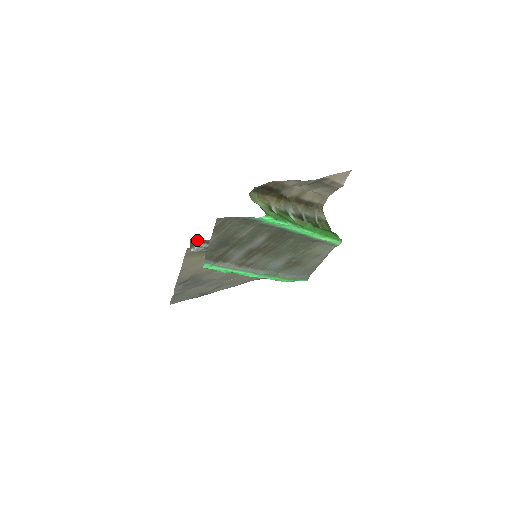
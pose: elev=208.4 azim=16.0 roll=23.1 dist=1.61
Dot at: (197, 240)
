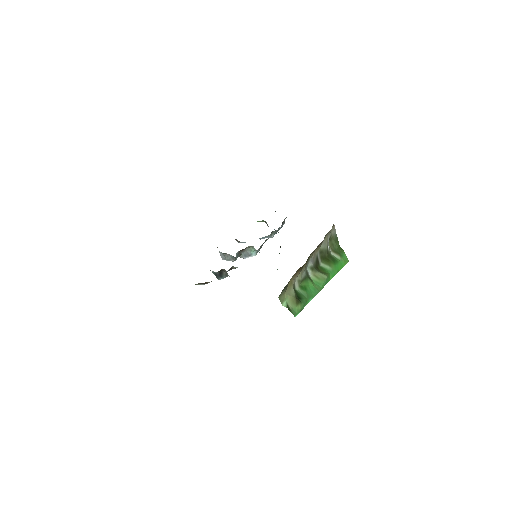
Dot at: (205, 283)
